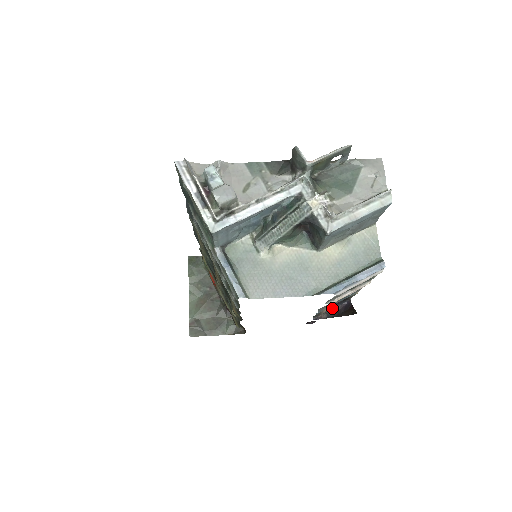
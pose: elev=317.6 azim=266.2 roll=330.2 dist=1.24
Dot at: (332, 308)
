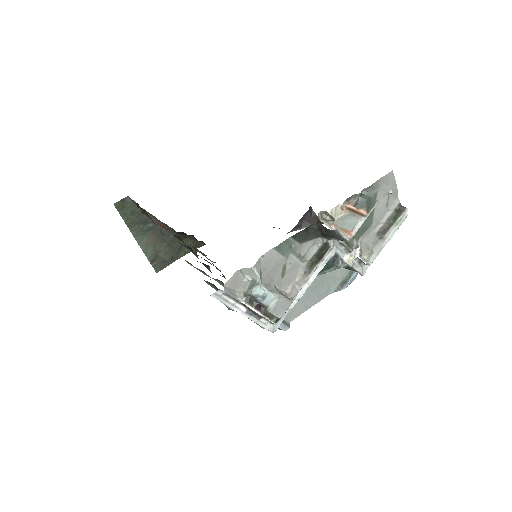
Dot at: (298, 222)
